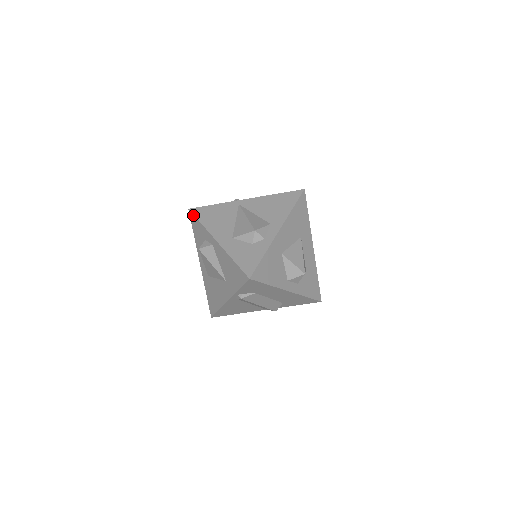
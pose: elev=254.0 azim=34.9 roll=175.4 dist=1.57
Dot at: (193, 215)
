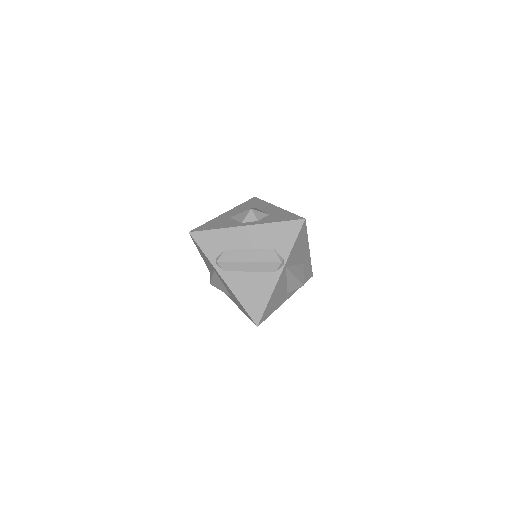
Dot at: occluded
